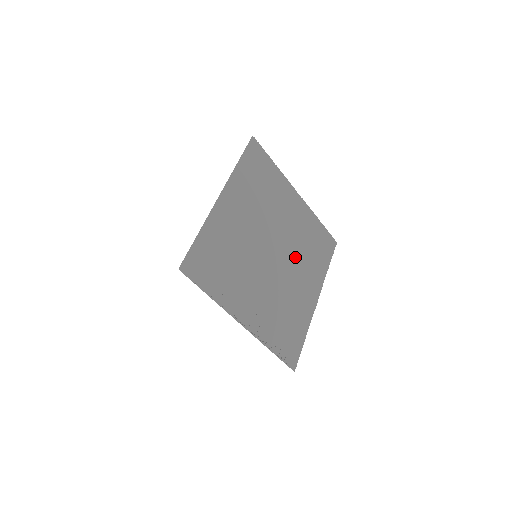
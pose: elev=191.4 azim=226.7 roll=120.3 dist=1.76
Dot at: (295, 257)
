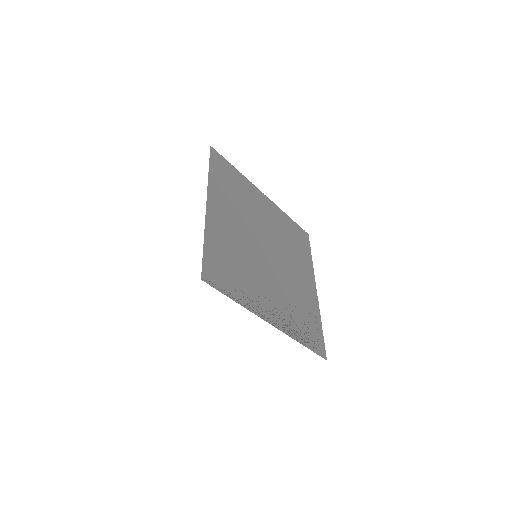
Dot at: (285, 252)
